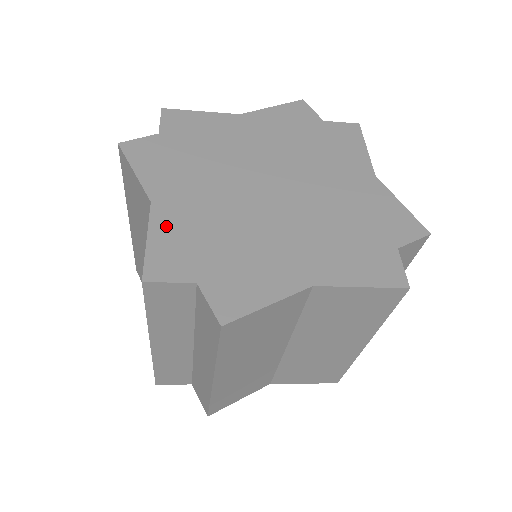
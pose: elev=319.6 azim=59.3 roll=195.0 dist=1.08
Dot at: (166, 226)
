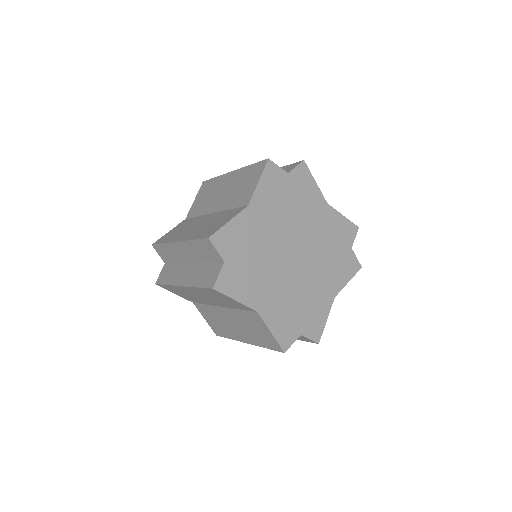
Dot at: (273, 319)
